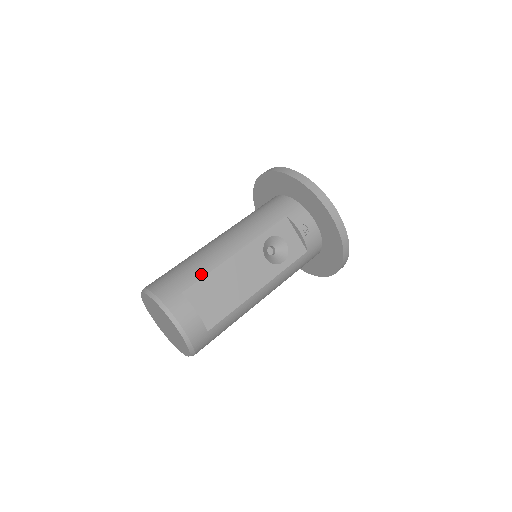
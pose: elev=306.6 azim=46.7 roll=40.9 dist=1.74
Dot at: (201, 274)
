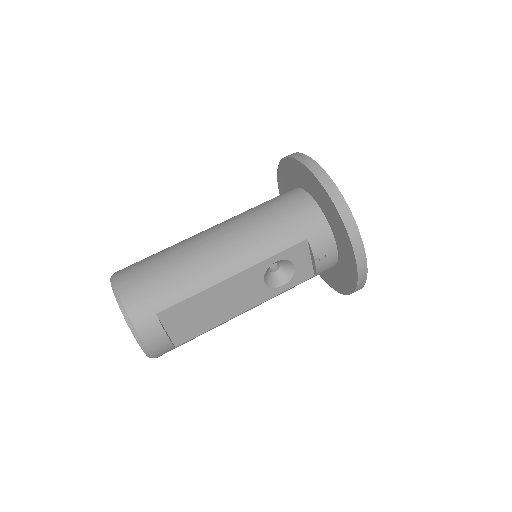
Dot at: (184, 295)
